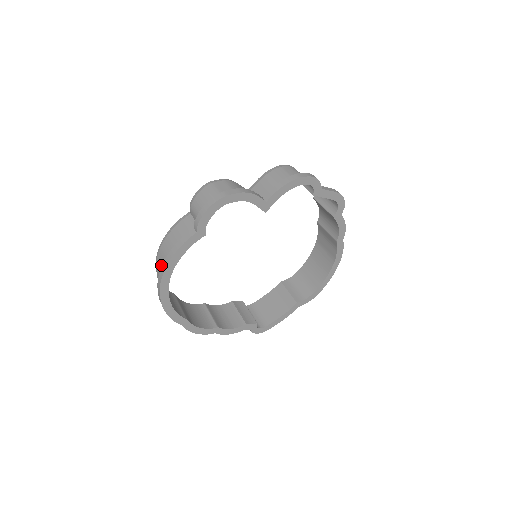
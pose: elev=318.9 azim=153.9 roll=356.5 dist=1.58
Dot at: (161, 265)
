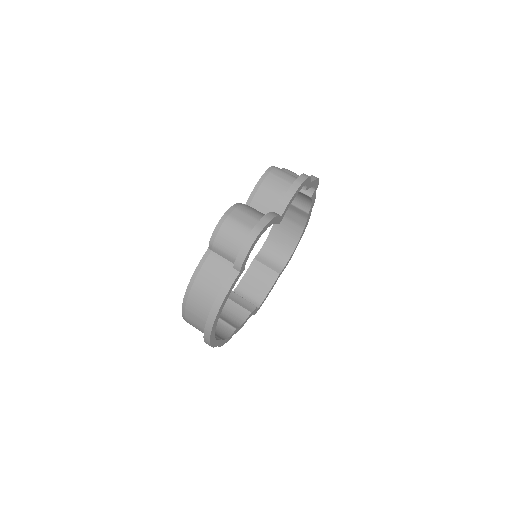
Dot at: (198, 309)
